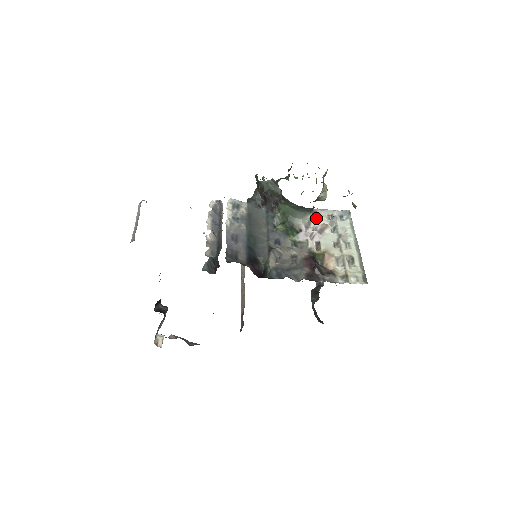
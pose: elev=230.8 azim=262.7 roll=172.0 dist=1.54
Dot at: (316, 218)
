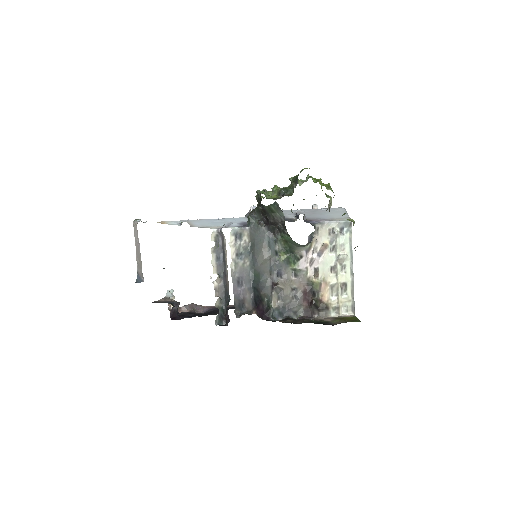
Dot at: (317, 237)
